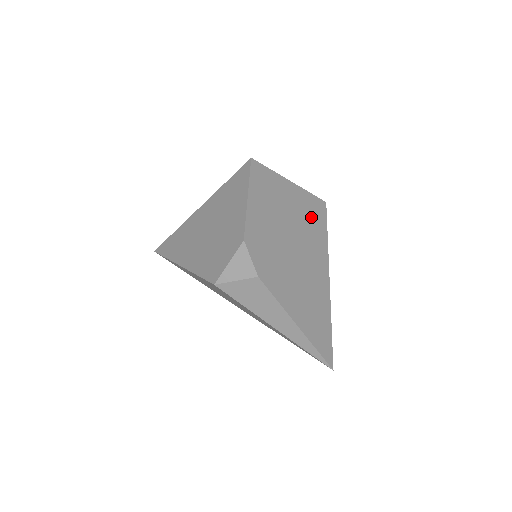
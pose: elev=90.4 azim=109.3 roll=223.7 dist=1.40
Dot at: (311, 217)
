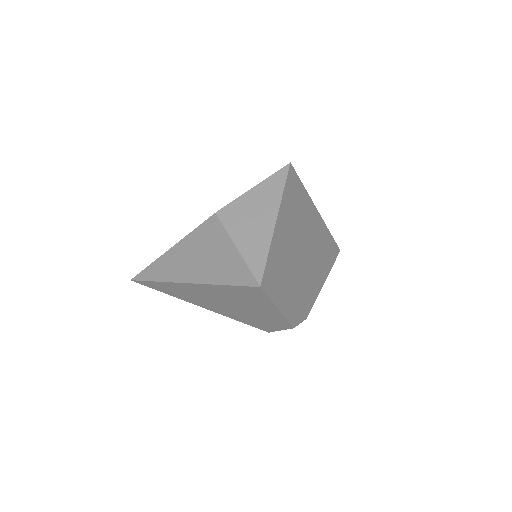
Dot at: (294, 206)
